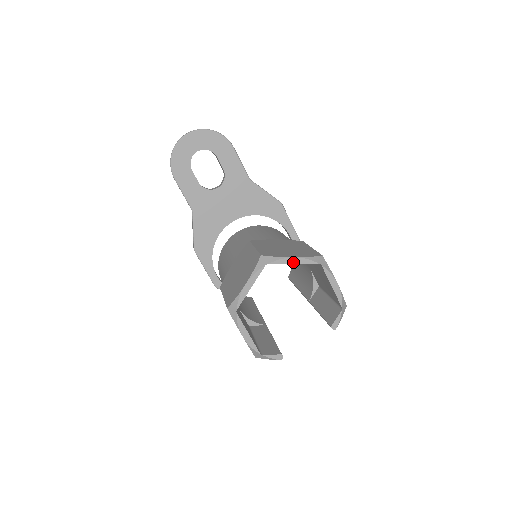
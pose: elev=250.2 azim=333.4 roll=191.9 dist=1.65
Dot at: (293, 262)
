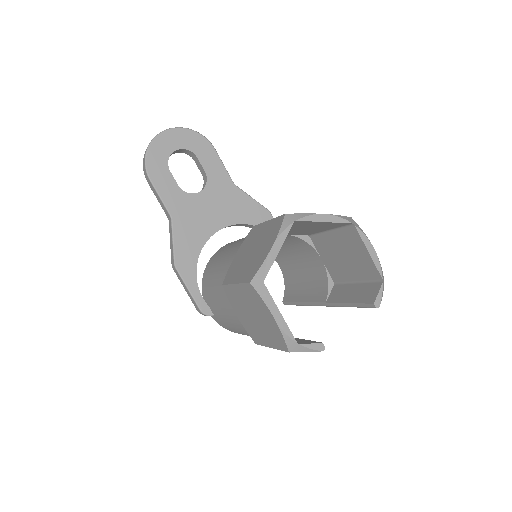
Dot at: (324, 219)
